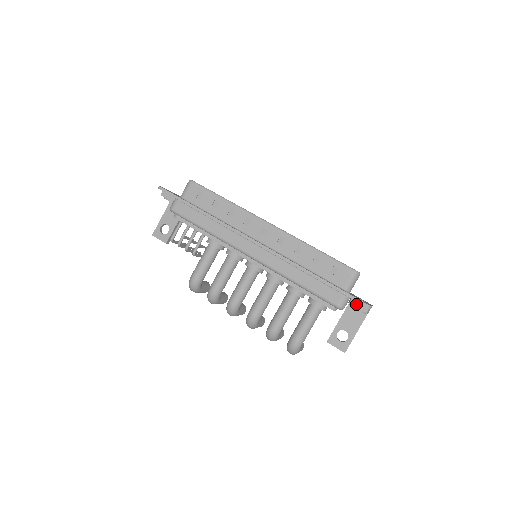
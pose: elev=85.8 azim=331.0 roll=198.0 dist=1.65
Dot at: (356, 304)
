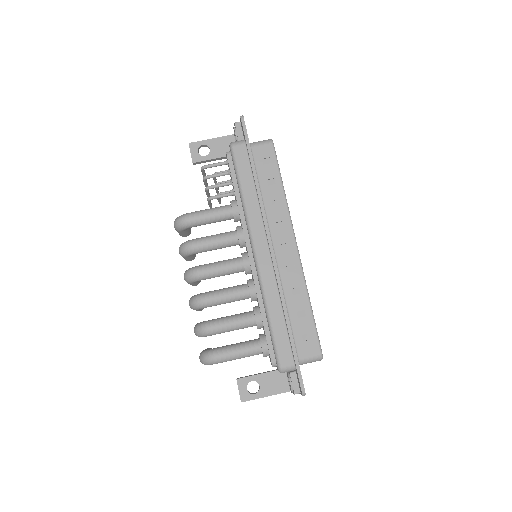
Dot at: (294, 379)
